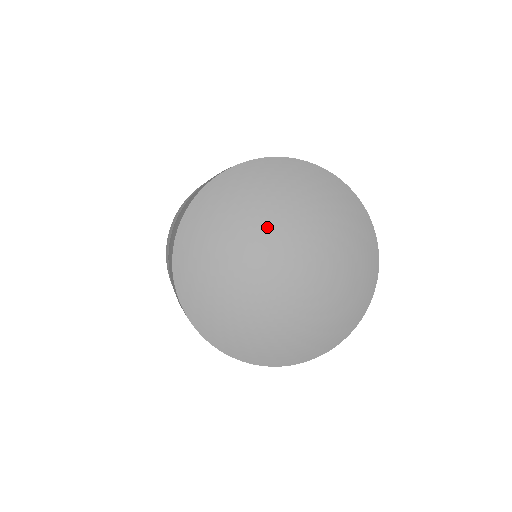
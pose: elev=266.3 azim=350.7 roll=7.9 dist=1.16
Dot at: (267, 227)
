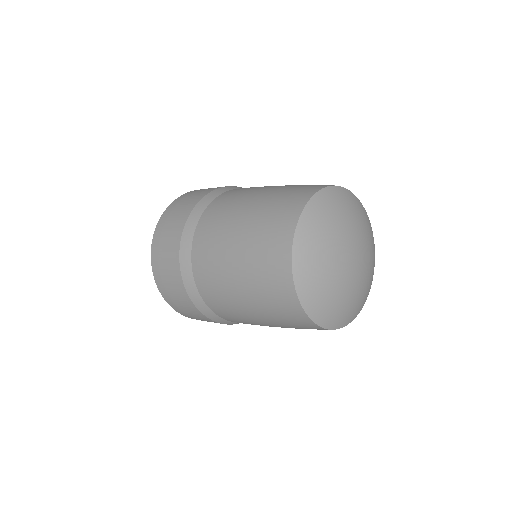
Dot at: (338, 253)
